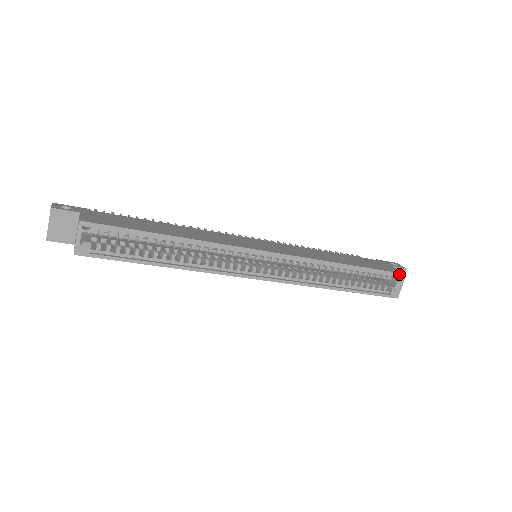
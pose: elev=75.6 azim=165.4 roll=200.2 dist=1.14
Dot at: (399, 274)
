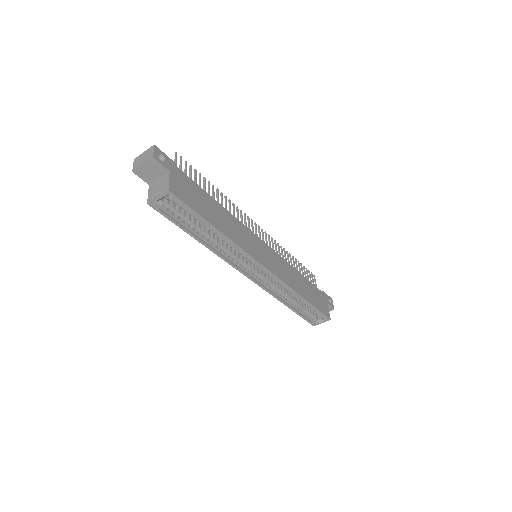
Dot at: (327, 317)
